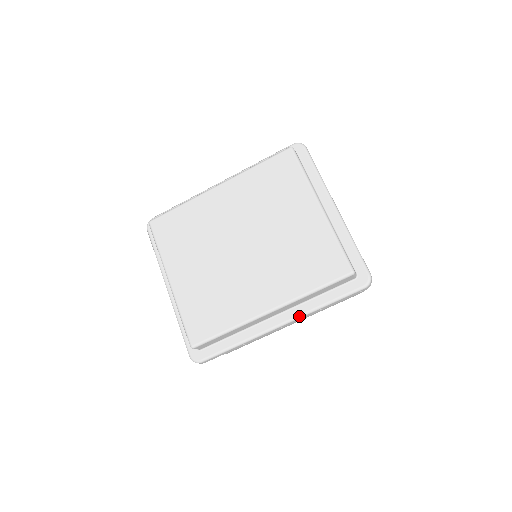
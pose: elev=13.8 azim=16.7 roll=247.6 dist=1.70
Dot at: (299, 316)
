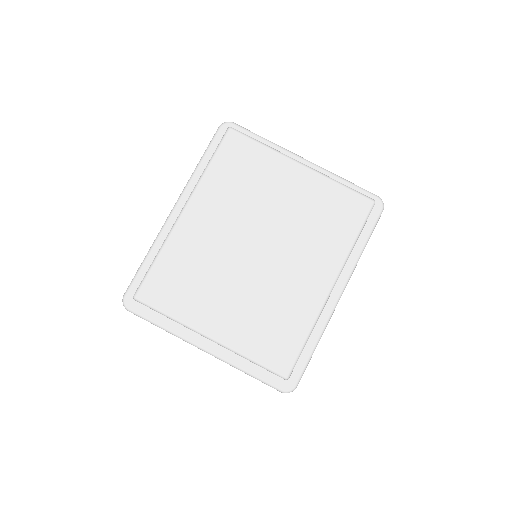
Dot at: (350, 274)
